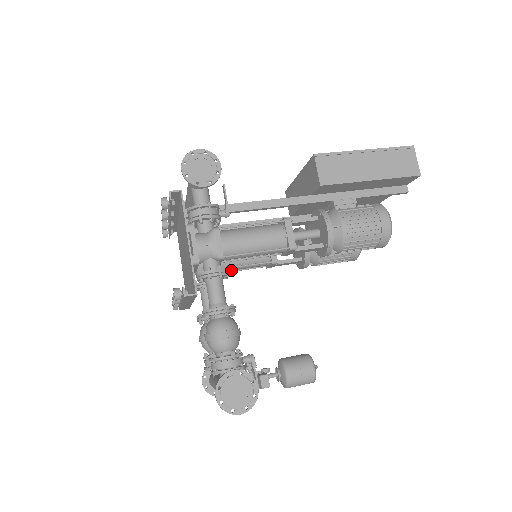
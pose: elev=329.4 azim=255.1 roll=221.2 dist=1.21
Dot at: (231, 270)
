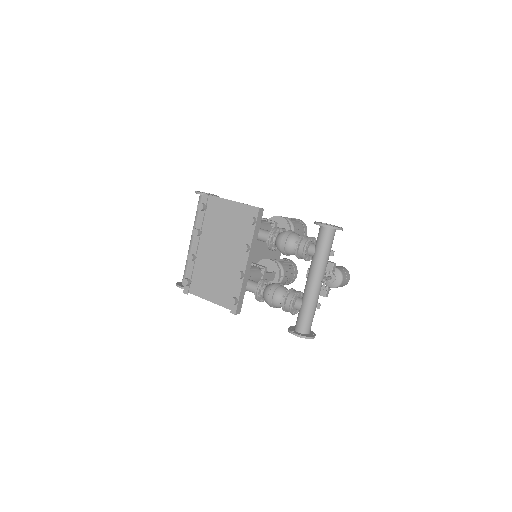
Dot at: occluded
